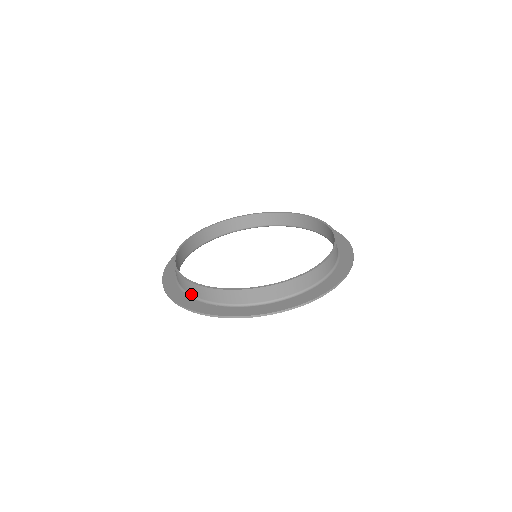
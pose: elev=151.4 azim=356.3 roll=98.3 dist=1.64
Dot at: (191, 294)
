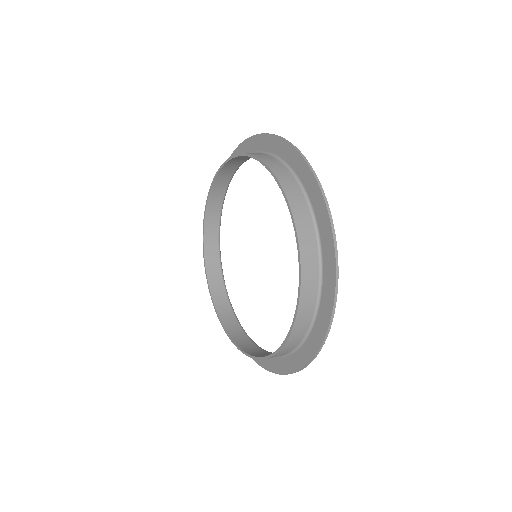
Dot at: occluded
